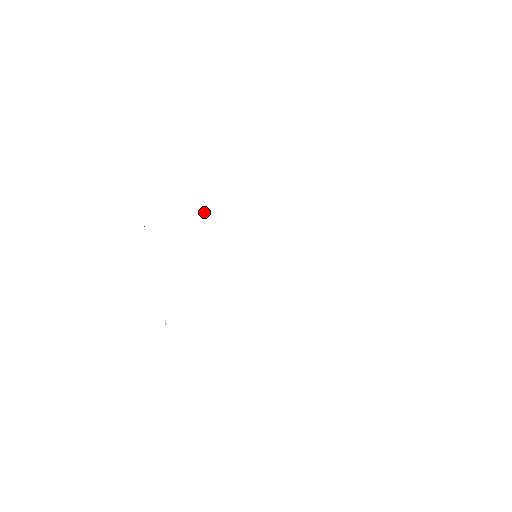
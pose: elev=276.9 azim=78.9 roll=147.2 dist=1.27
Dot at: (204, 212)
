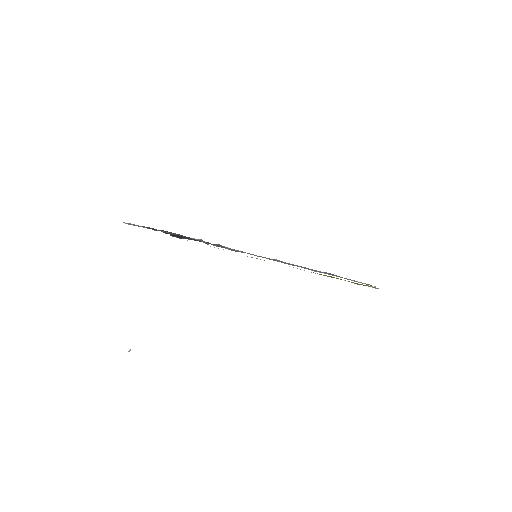
Dot at: occluded
